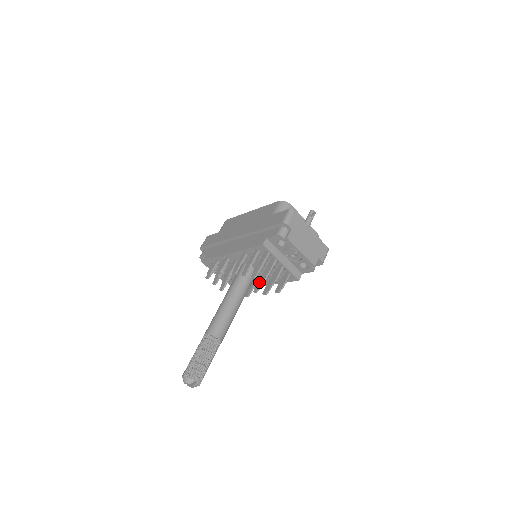
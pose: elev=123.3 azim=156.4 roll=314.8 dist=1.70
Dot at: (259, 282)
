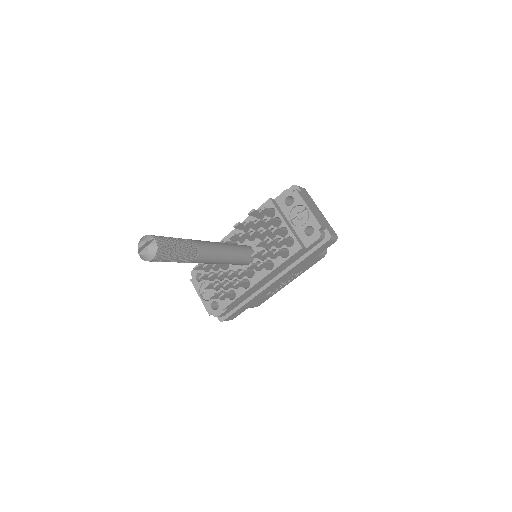
Dot at: (257, 243)
